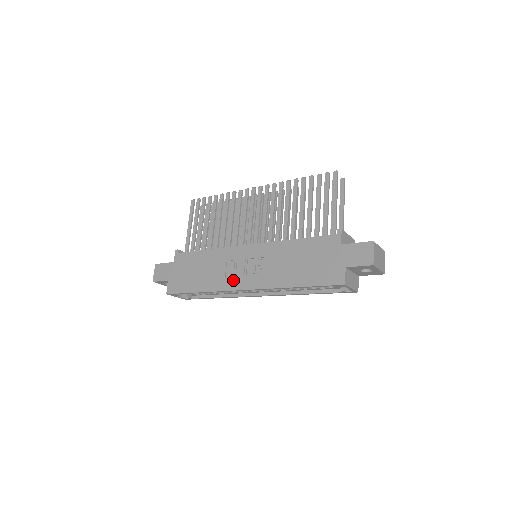
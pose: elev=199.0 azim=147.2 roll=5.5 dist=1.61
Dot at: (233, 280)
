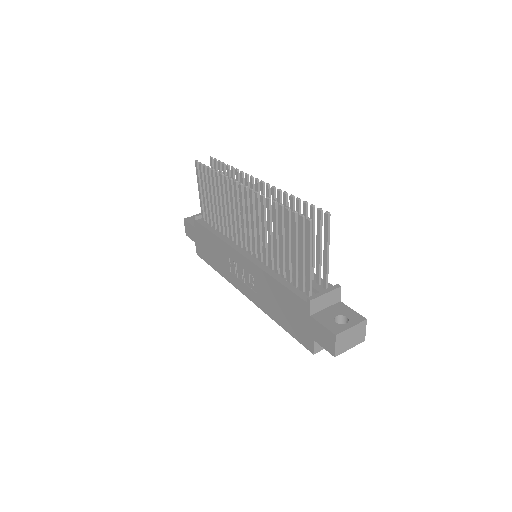
Dot at: (236, 280)
